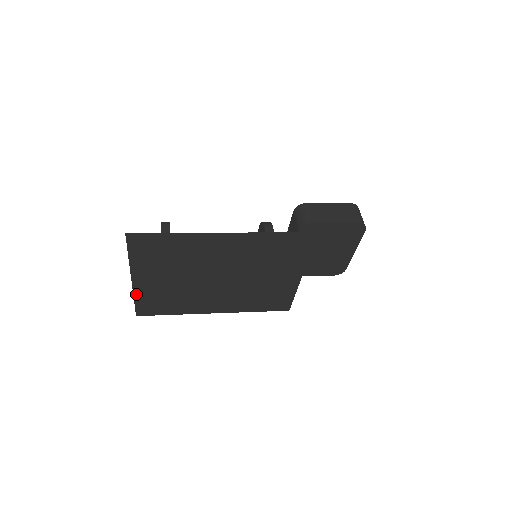
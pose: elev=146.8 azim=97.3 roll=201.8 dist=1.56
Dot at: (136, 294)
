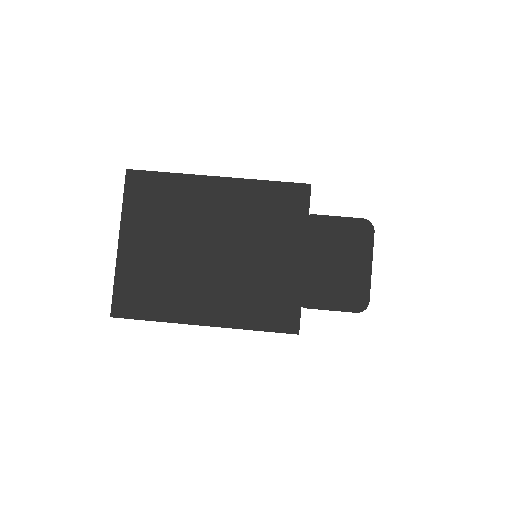
Dot at: (118, 271)
